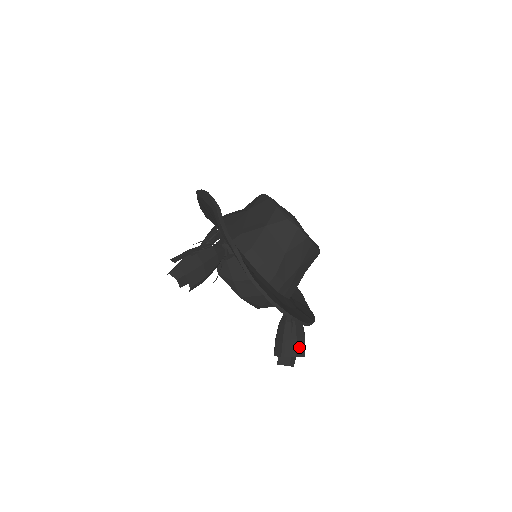
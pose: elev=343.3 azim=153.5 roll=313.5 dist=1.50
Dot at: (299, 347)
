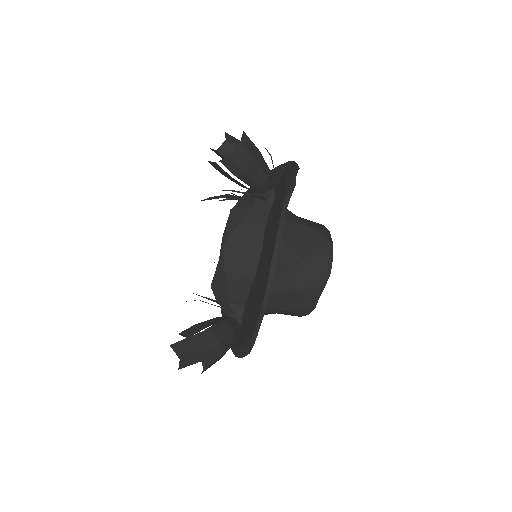
Dot at: (212, 353)
